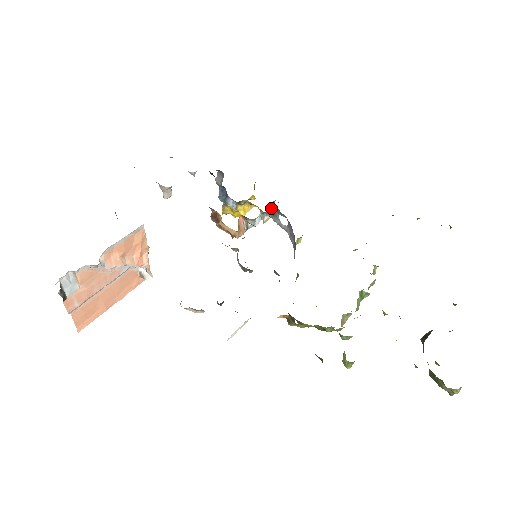
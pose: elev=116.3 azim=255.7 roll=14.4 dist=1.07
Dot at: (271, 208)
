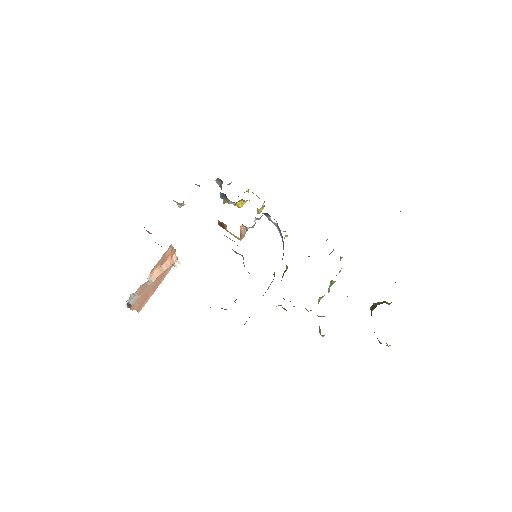
Dot at: occluded
